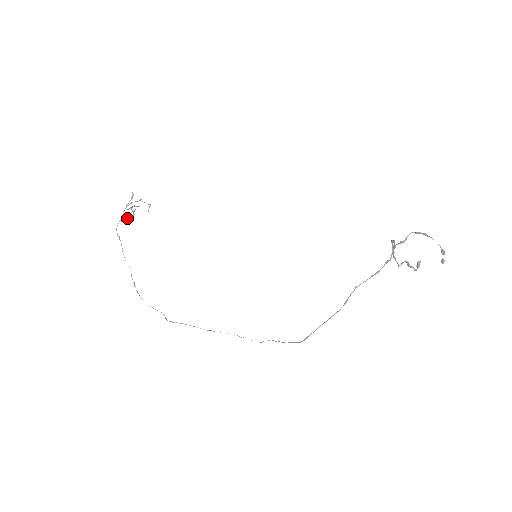
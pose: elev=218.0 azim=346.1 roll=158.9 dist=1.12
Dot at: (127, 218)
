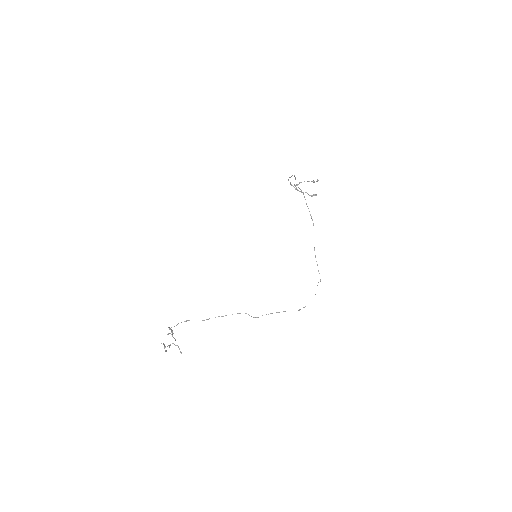
Dot at: (172, 343)
